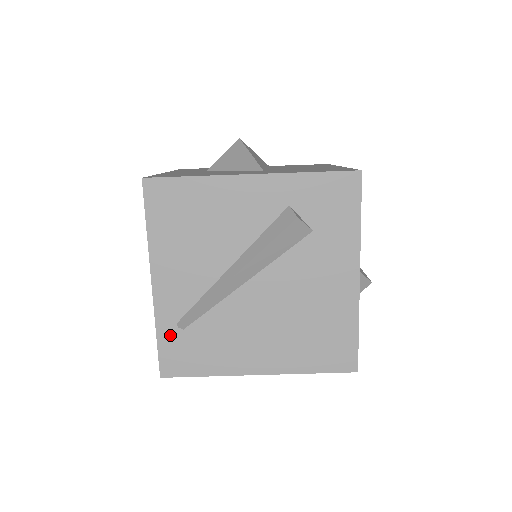
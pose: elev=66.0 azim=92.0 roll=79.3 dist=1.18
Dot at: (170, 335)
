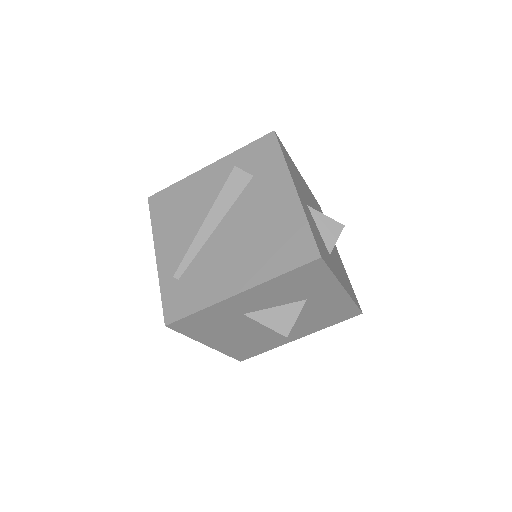
Dot at: (170, 288)
